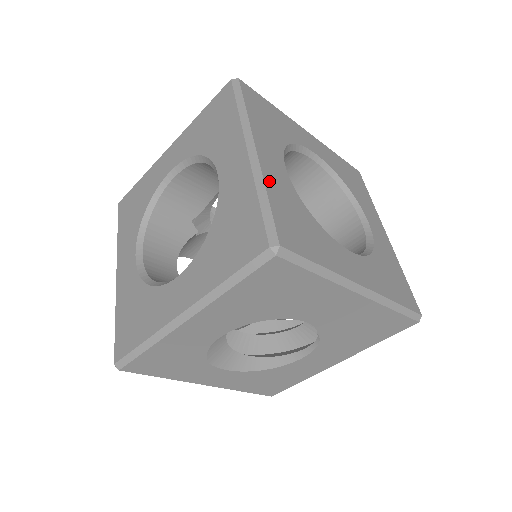
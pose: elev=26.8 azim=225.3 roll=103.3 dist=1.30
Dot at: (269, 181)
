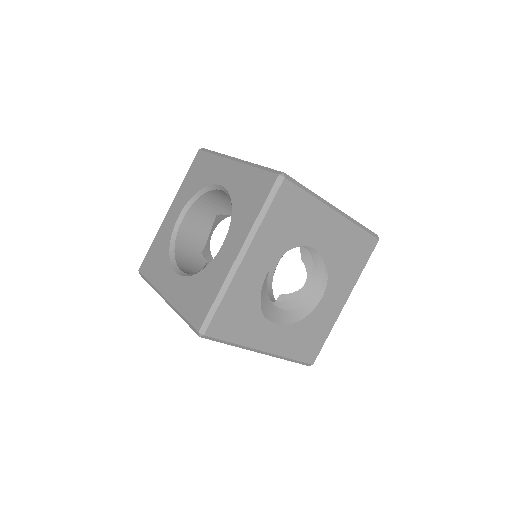
Dot at: occluded
